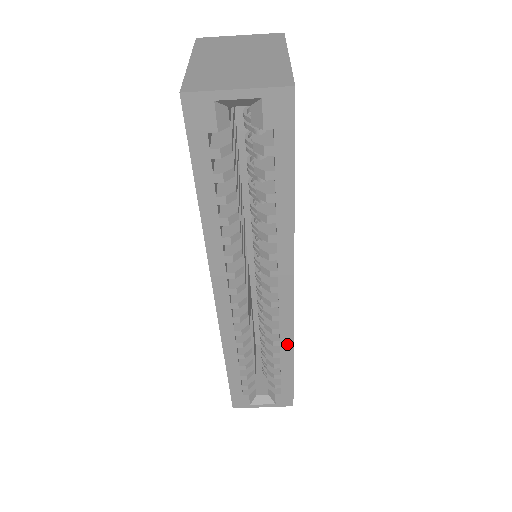
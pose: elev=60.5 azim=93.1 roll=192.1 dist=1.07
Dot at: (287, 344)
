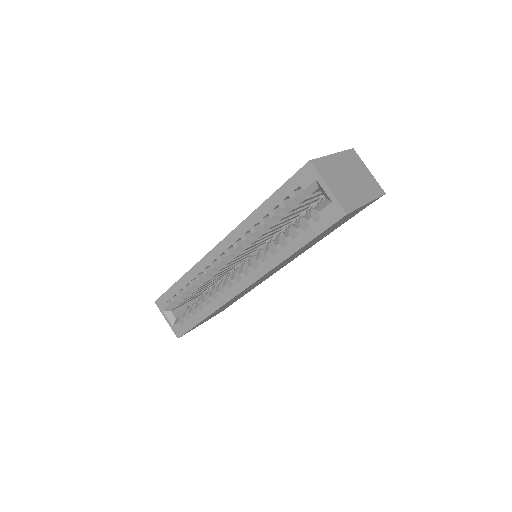
Dot at: (215, 306)
